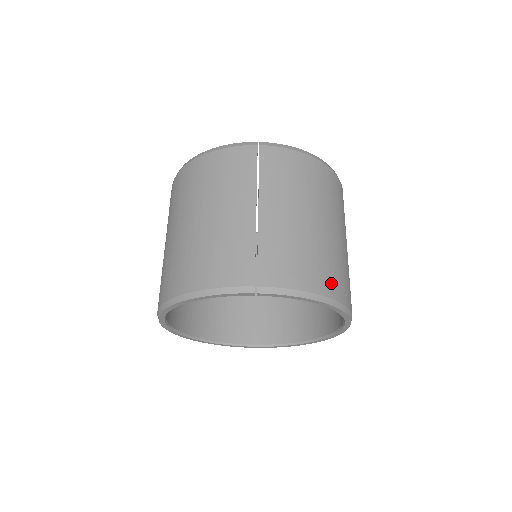
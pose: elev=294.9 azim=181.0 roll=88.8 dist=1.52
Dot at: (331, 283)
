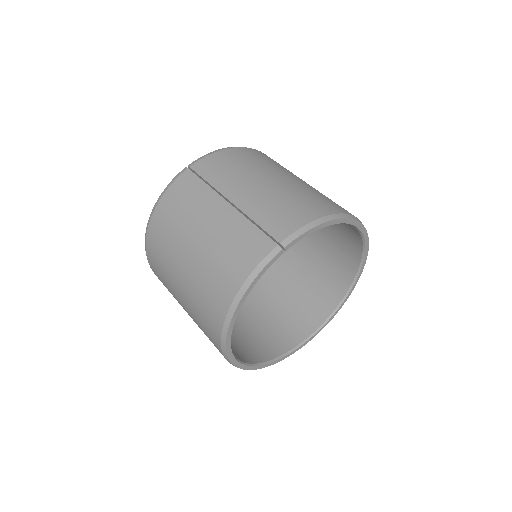
Dot at: (327, 206)
